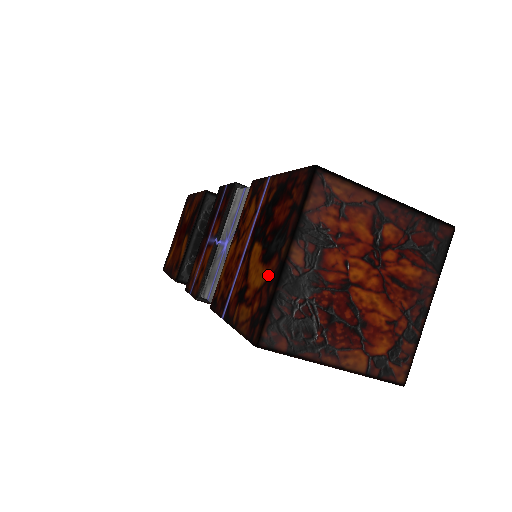
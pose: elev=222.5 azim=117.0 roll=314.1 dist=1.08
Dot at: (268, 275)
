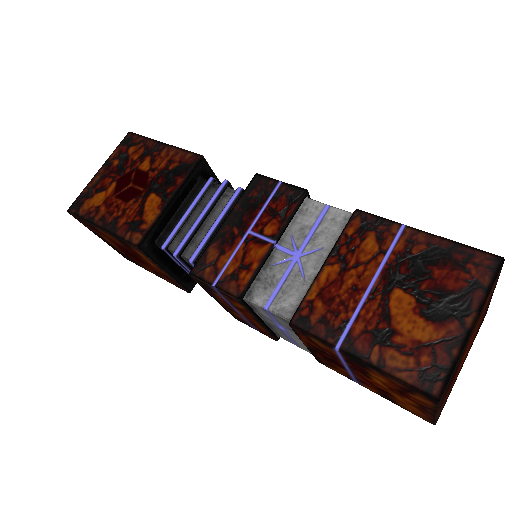
Dot at: (444, 335)
